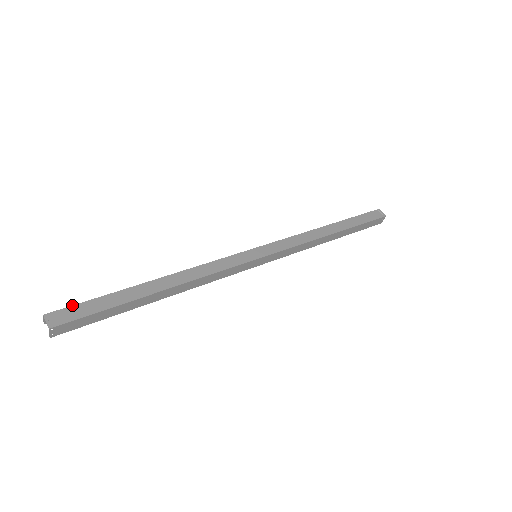
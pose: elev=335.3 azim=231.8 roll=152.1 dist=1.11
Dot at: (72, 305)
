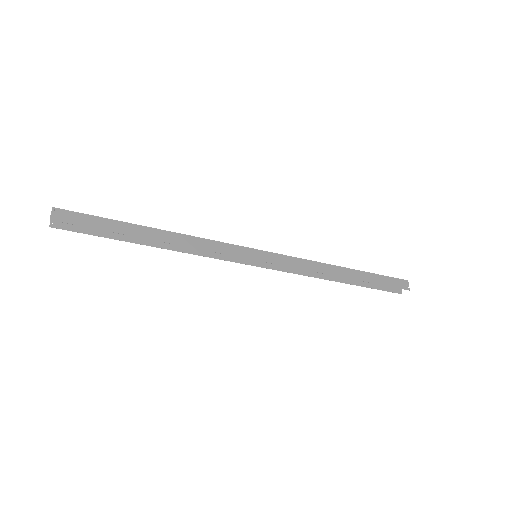
Dot at: occluded
